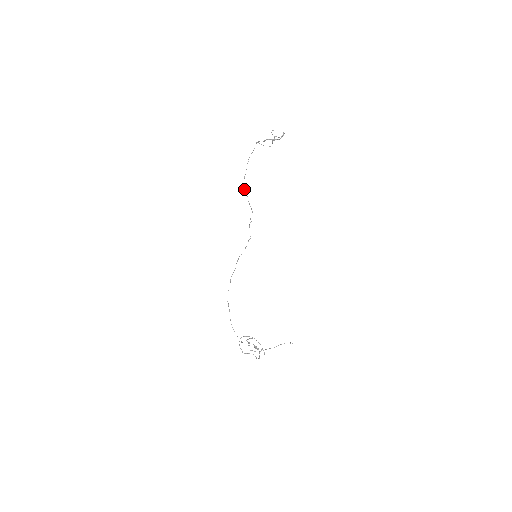
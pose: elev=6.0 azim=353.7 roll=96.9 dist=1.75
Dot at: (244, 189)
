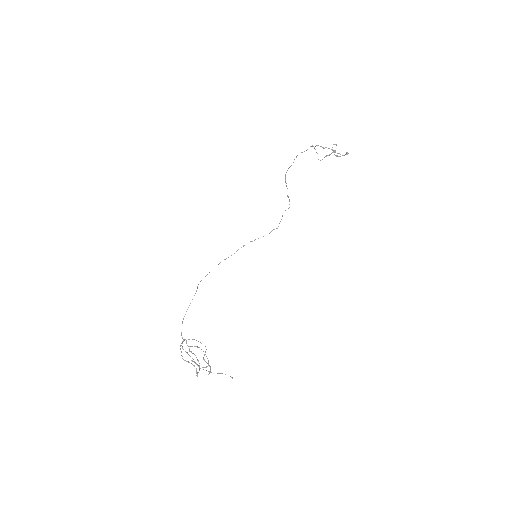
Dot at: (285, 178)
